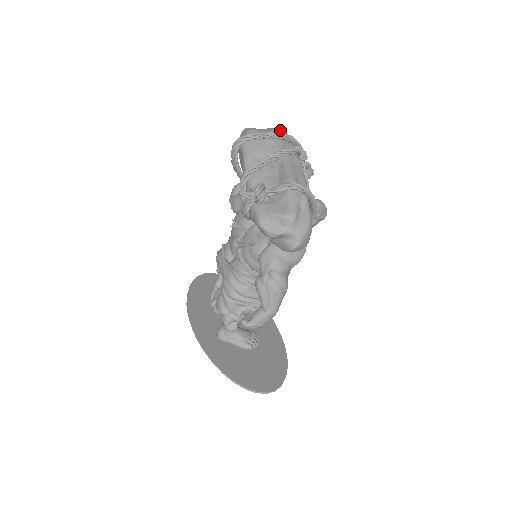
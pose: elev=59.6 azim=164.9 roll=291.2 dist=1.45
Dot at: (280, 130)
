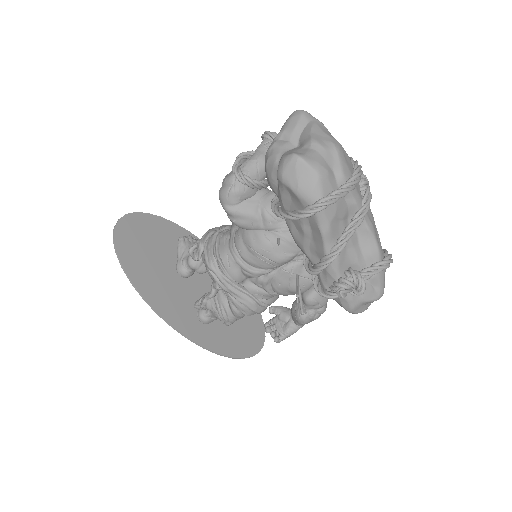
Dot at: (343, 152)
